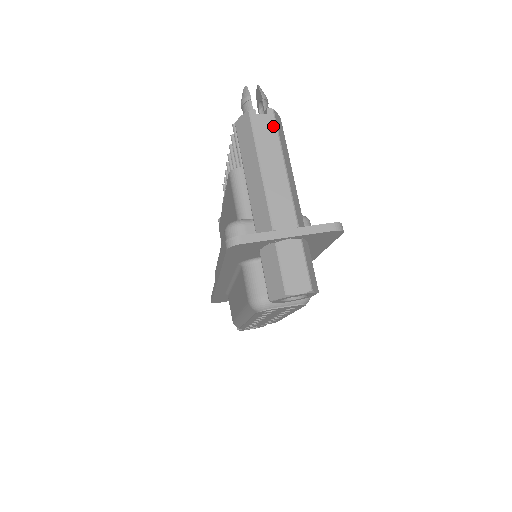
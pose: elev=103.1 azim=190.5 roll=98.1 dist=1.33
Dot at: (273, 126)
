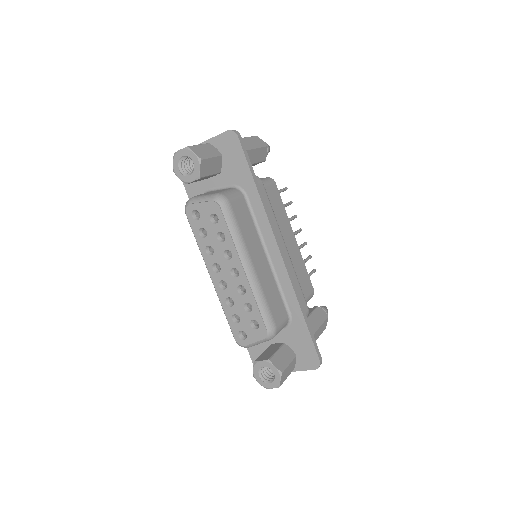
Dot at: (249, 137)
